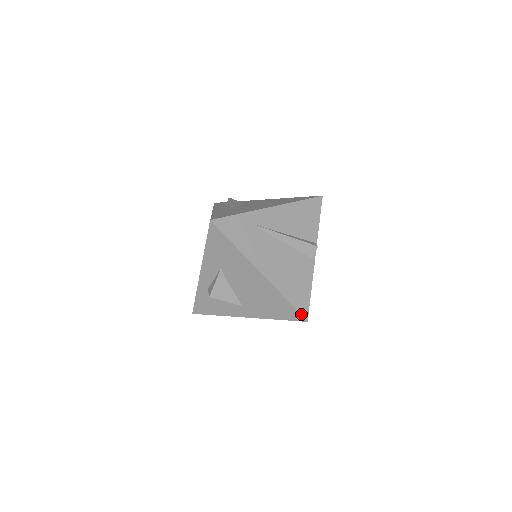
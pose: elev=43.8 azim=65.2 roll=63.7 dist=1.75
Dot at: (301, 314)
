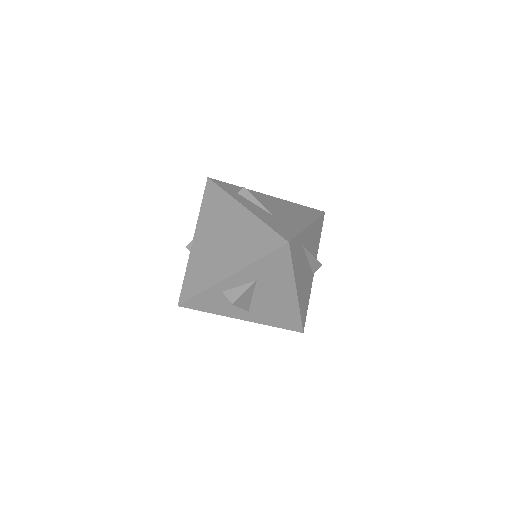
Dot at: (303, 327)
